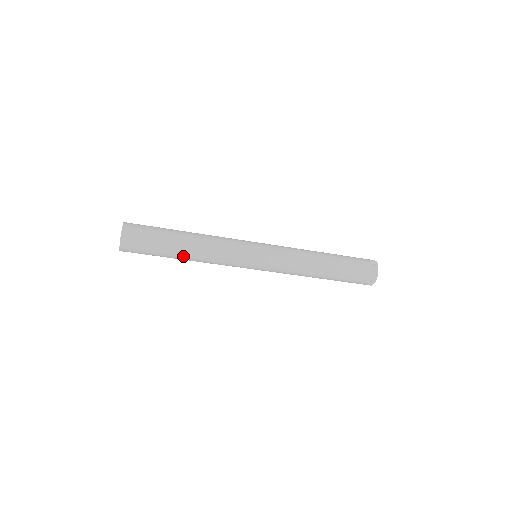
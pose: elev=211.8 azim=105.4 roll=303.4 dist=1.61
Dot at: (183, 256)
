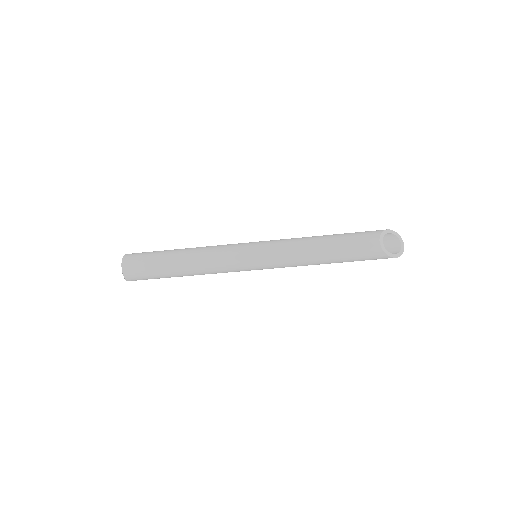
Dot at: (181, 271)
